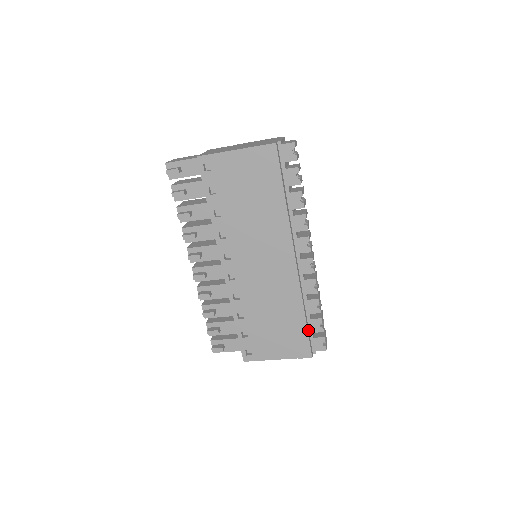
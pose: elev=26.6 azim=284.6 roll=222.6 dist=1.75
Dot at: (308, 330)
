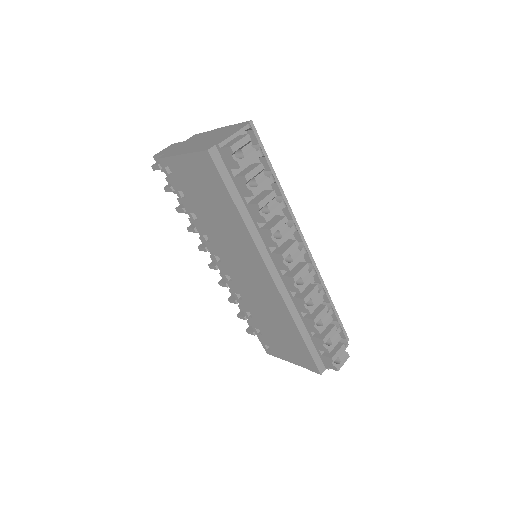
Dot at: (312, 347)
